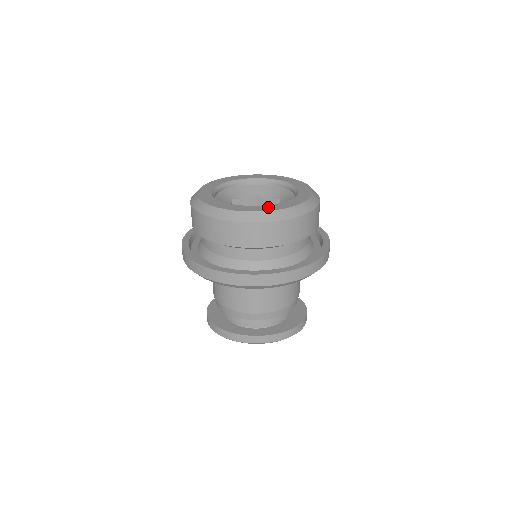
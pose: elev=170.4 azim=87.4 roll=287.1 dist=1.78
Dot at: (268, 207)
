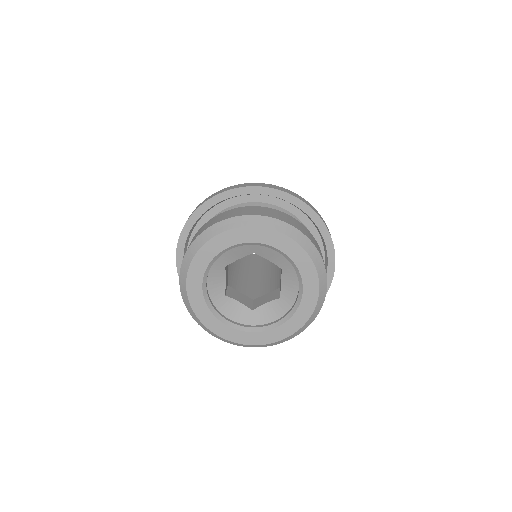
Dot at: (266, 337)
